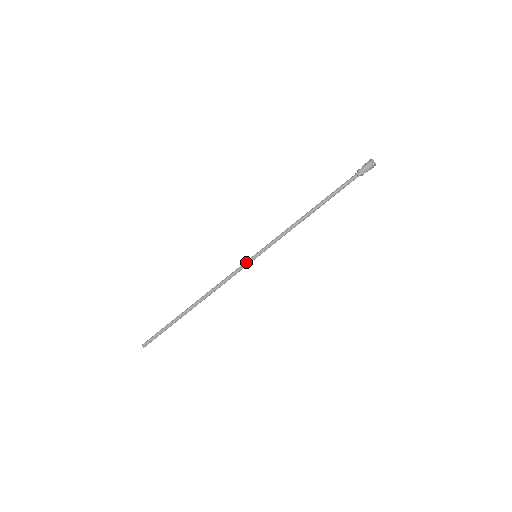
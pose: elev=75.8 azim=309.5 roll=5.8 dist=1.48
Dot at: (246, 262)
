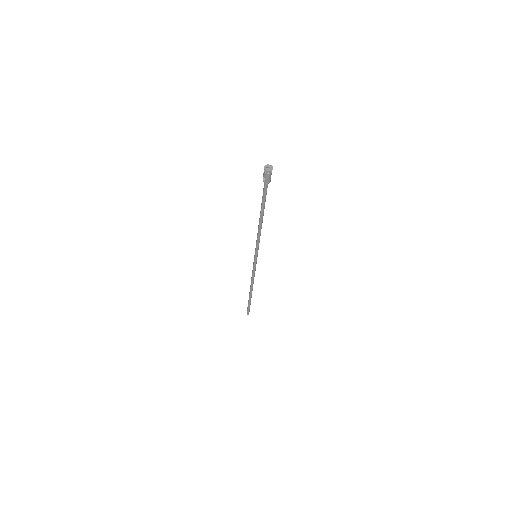
Dot at: (254, 263)
